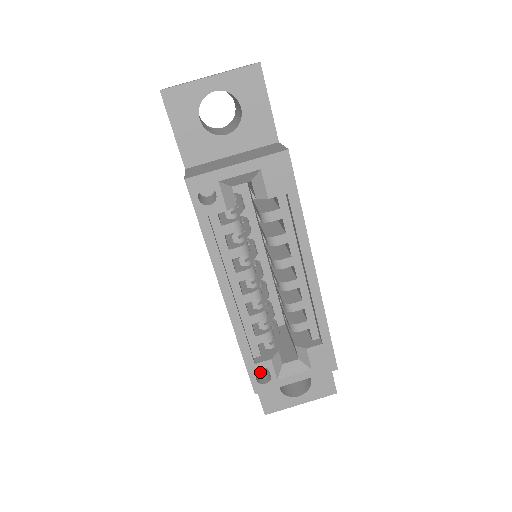
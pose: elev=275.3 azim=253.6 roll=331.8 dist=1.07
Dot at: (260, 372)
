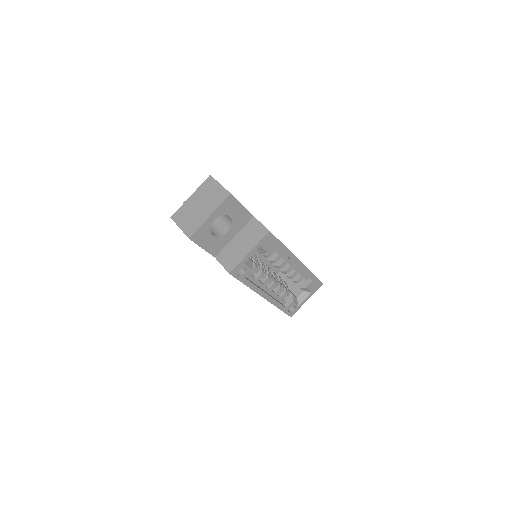
Dot at: occluded
